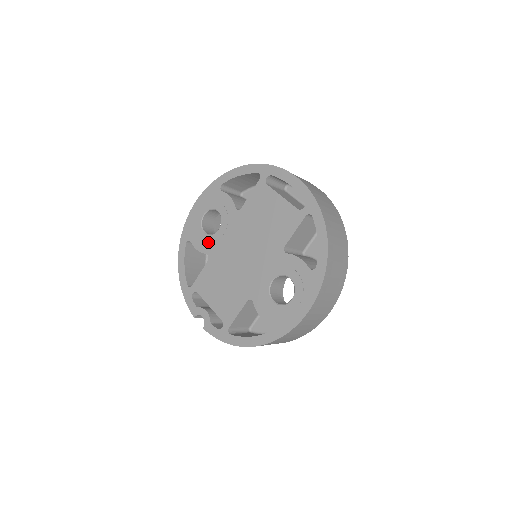
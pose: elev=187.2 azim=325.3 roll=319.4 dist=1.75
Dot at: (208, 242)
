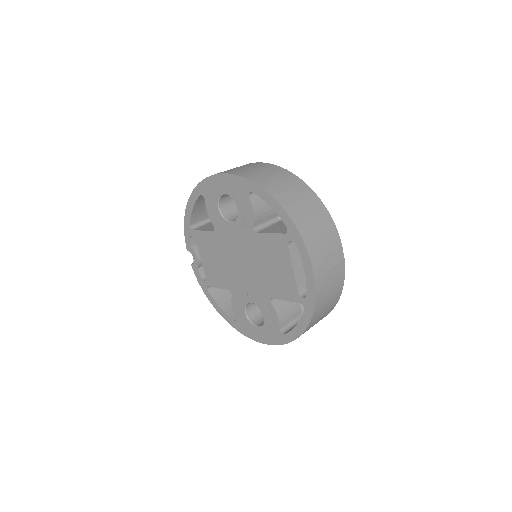
Dot at: (218, 220)
